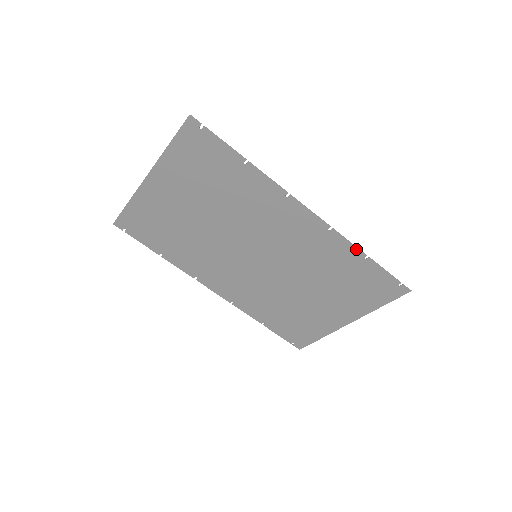
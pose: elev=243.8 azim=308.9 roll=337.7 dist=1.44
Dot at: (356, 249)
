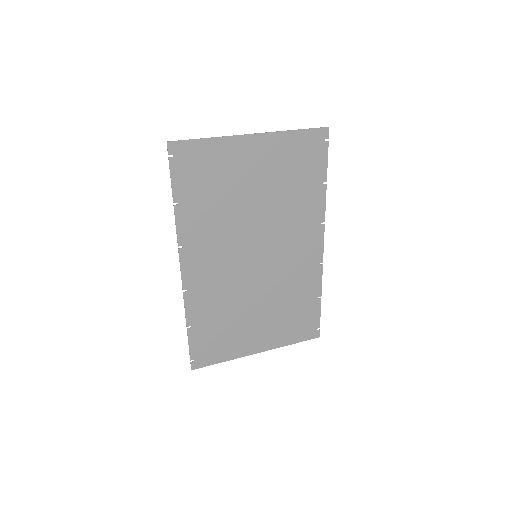
Dot at: (320, 288)
